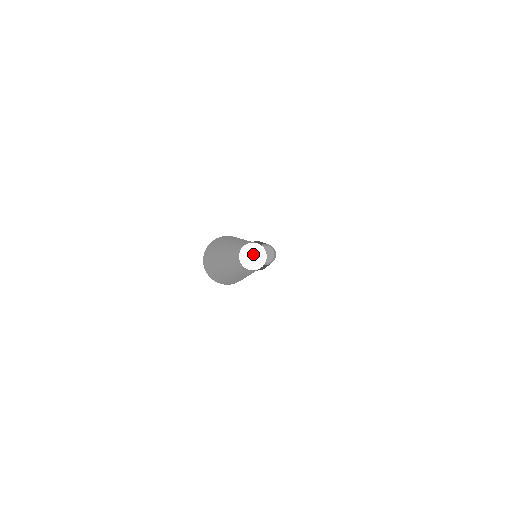
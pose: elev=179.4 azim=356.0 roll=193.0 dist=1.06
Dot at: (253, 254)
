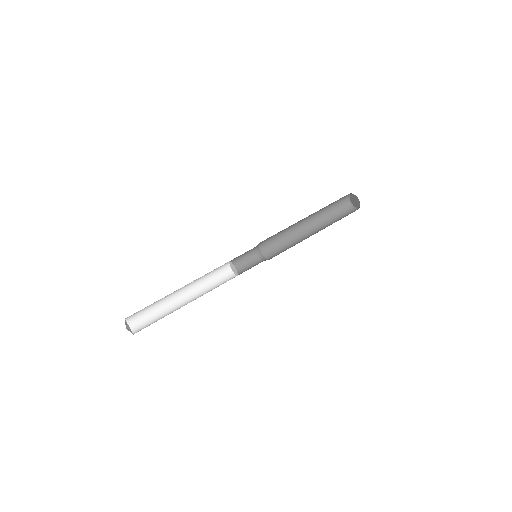
Dot at: (233, 267)
